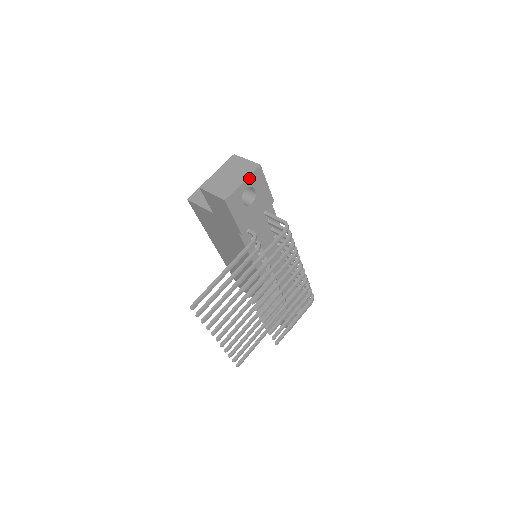
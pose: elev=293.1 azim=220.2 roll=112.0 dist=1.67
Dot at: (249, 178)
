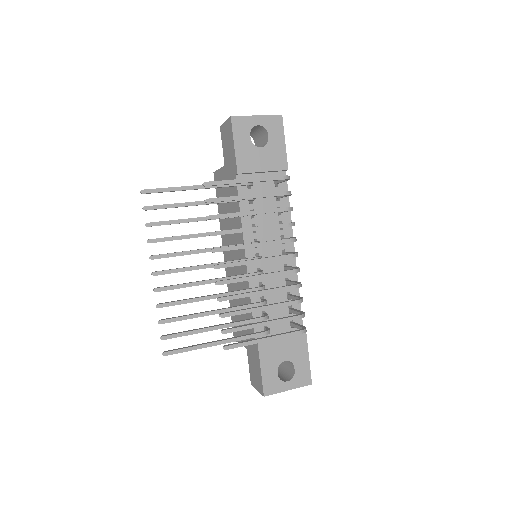
Dot at: (265, 118)
